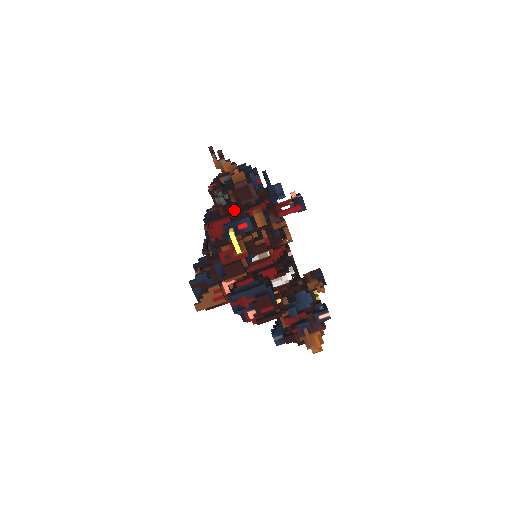
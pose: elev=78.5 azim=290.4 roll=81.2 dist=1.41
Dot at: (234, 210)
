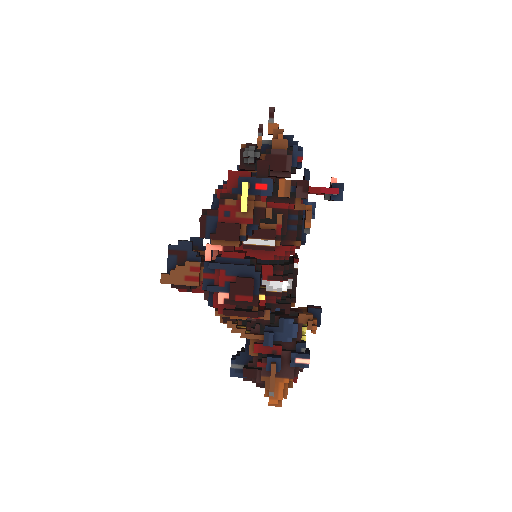
Dot at: (260, 165)
